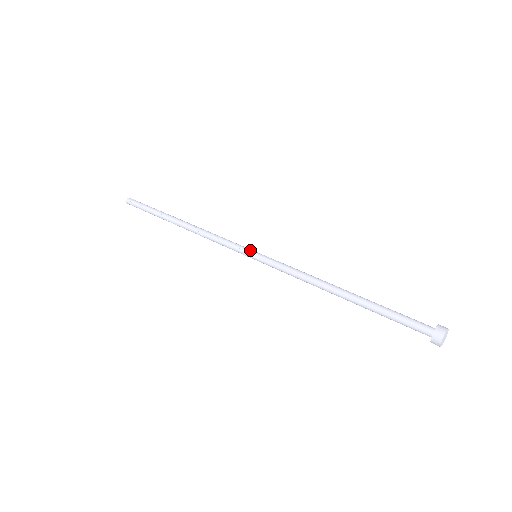
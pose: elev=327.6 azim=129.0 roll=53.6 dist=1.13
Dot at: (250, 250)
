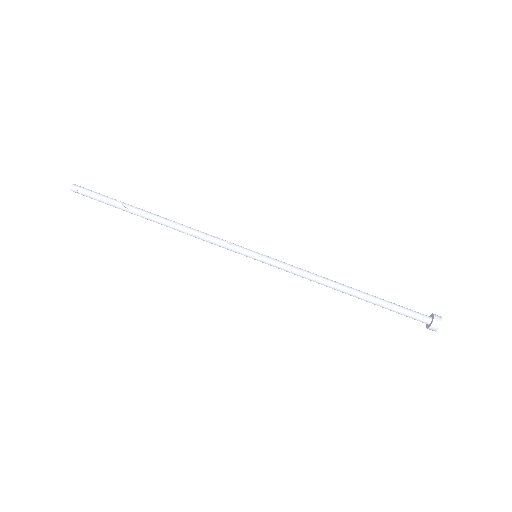
Dot at: (249, 252)
